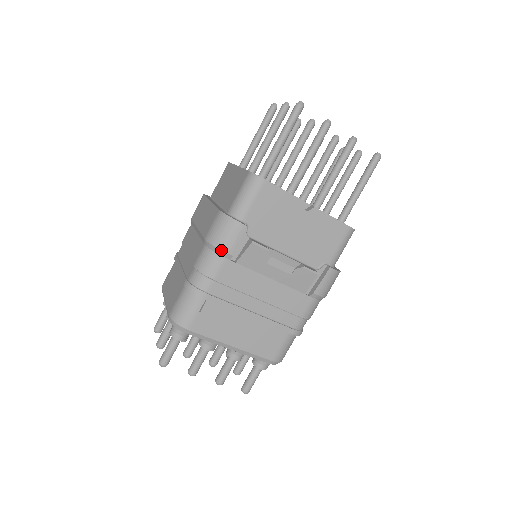
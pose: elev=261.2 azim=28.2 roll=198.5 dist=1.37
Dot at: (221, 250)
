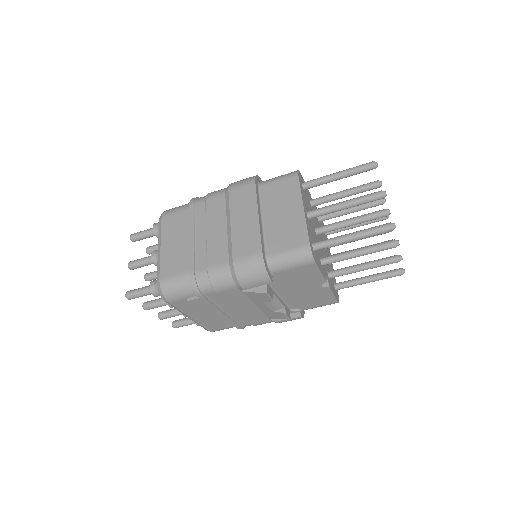
Dot at: (239, 283)
